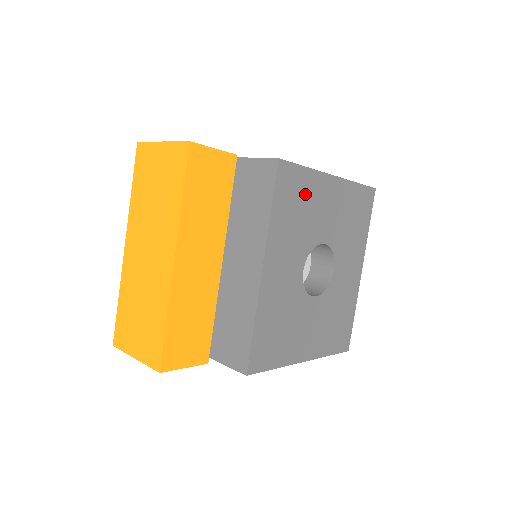
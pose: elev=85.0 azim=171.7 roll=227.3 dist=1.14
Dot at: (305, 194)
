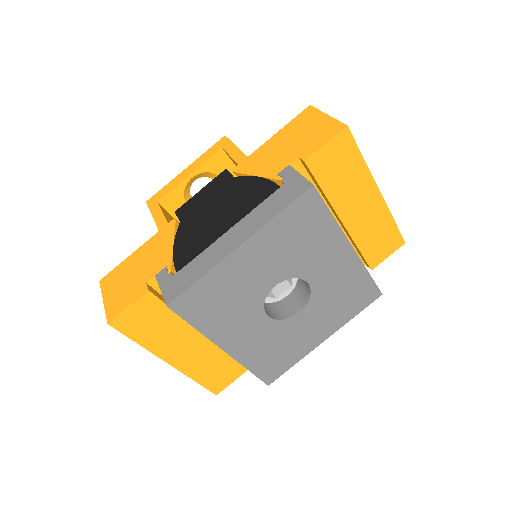
Dot at: (218, 289)
